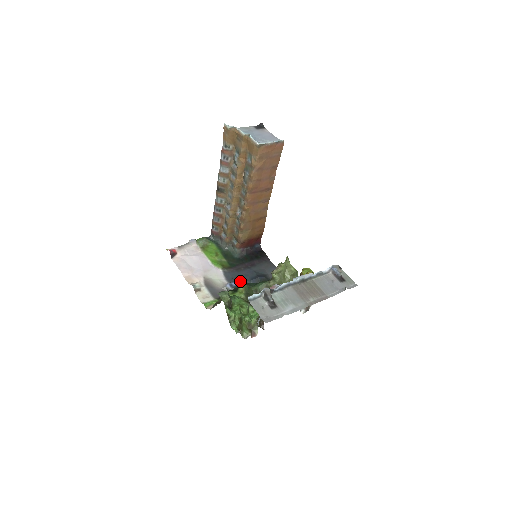
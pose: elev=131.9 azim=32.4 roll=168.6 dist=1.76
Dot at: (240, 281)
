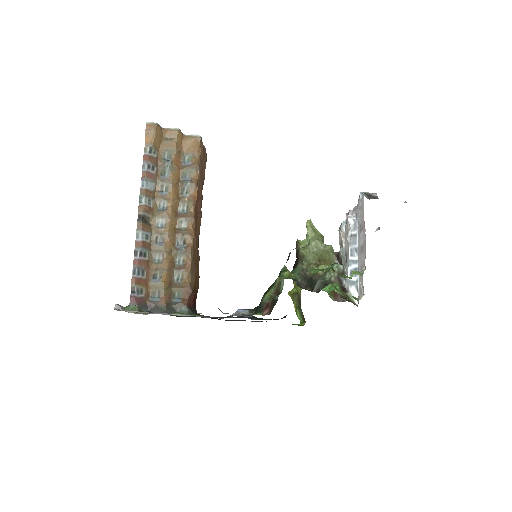
Dot at: occluded
